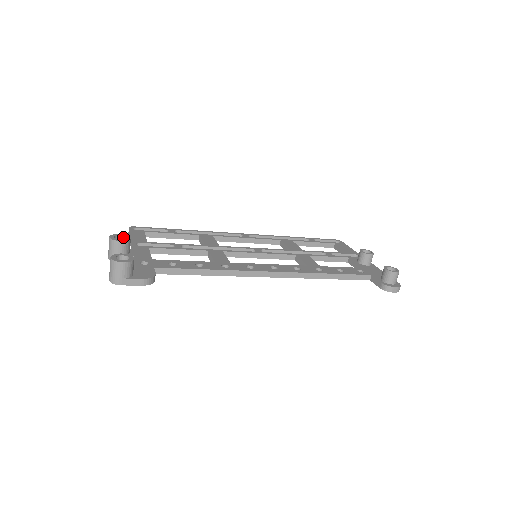
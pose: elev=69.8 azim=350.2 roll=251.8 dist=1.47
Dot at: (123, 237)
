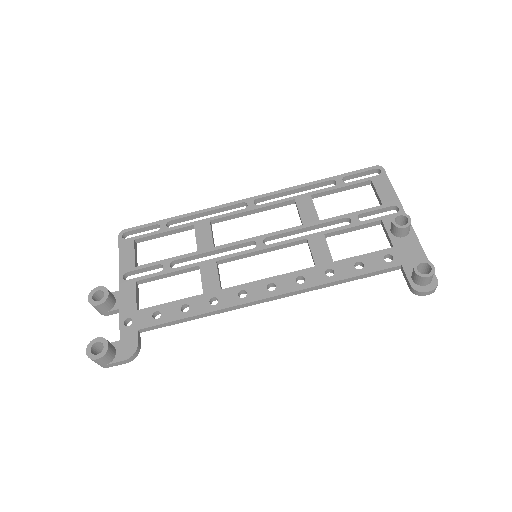
Dot at: (102, 291)
